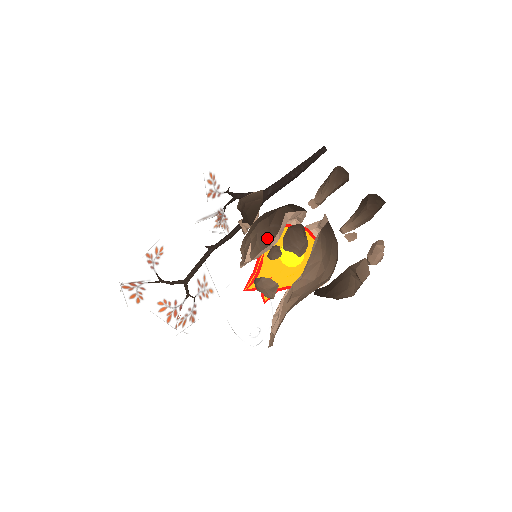
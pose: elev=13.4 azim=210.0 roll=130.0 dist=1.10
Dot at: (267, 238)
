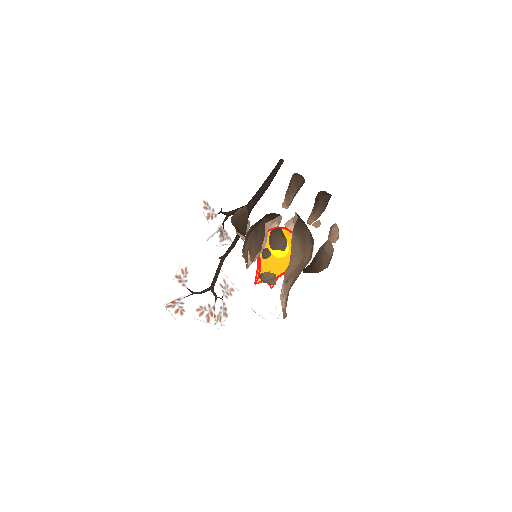
Dot at: (258, 245)
